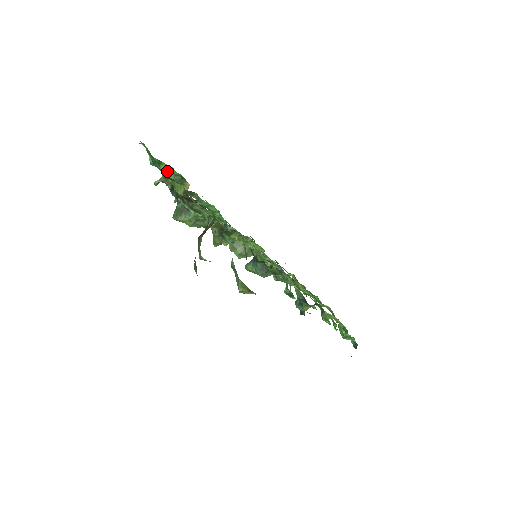
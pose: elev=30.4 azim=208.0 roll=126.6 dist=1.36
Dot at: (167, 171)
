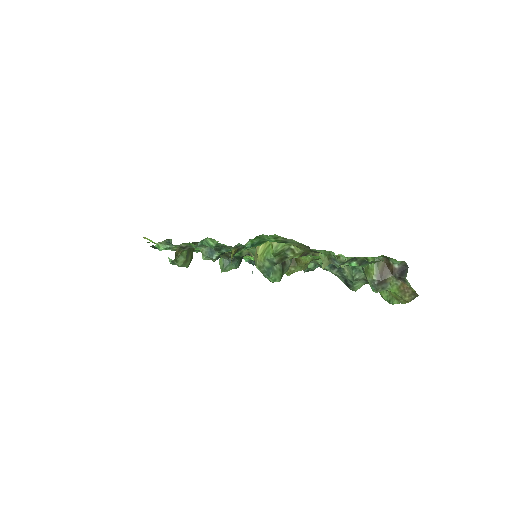
Dot at: occluded
